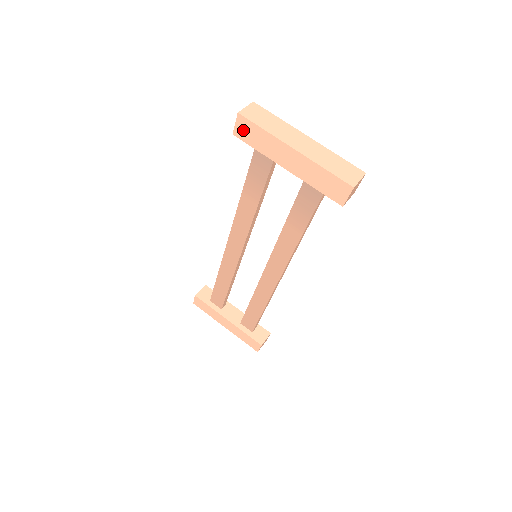
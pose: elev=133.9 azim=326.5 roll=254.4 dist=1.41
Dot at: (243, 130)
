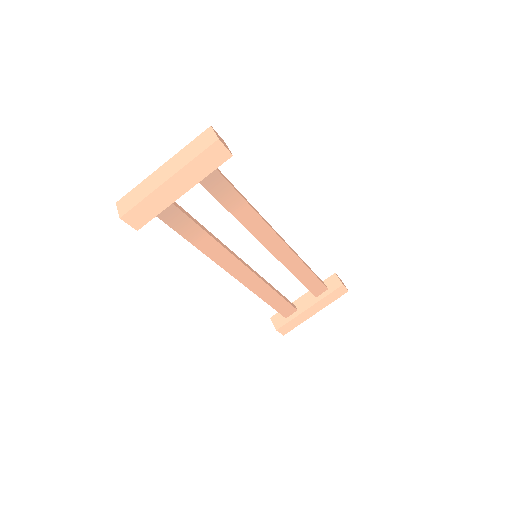
Dot at: (136, 220)
